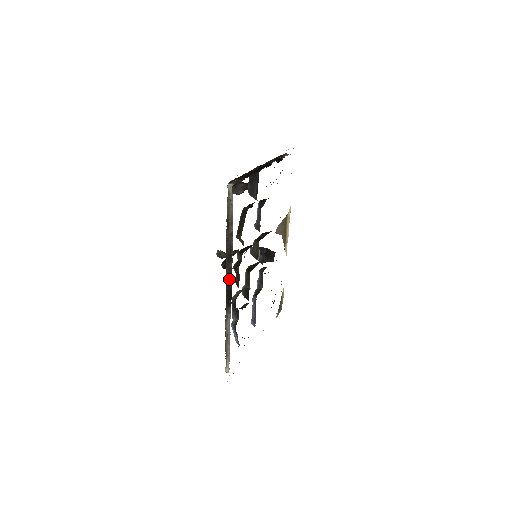
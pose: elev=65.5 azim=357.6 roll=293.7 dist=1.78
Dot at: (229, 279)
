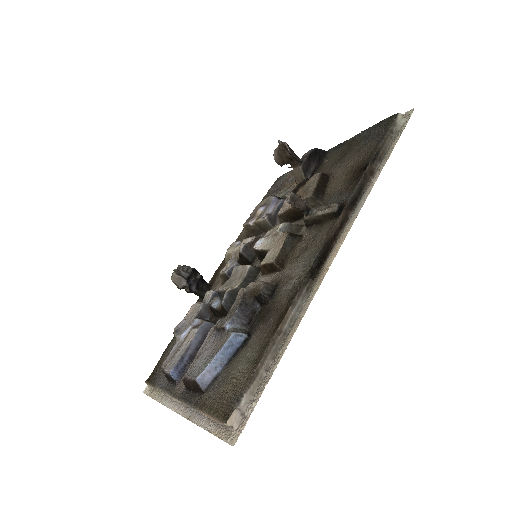
Dot at: (336, 232)
